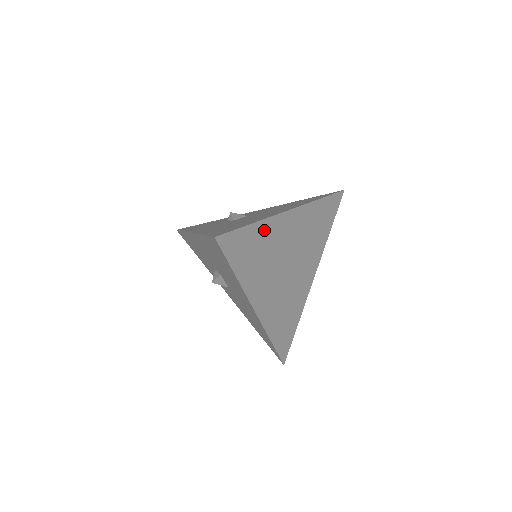
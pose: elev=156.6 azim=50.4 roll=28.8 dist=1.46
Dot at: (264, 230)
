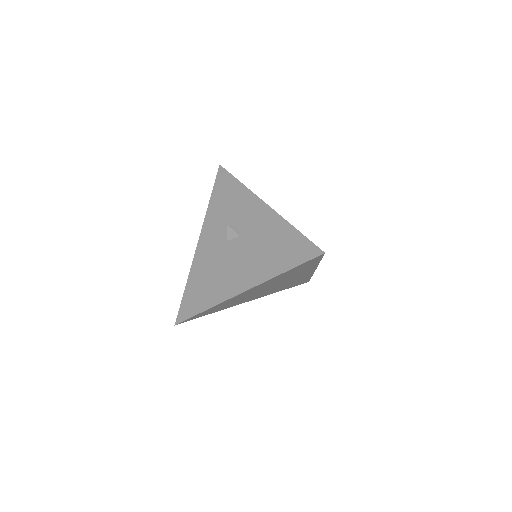
Dot at: (220, 305)
